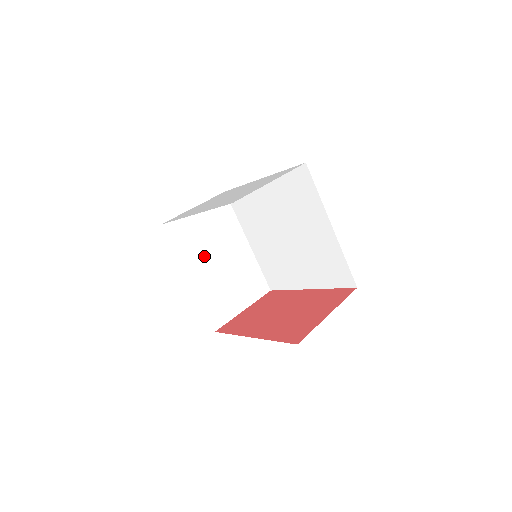
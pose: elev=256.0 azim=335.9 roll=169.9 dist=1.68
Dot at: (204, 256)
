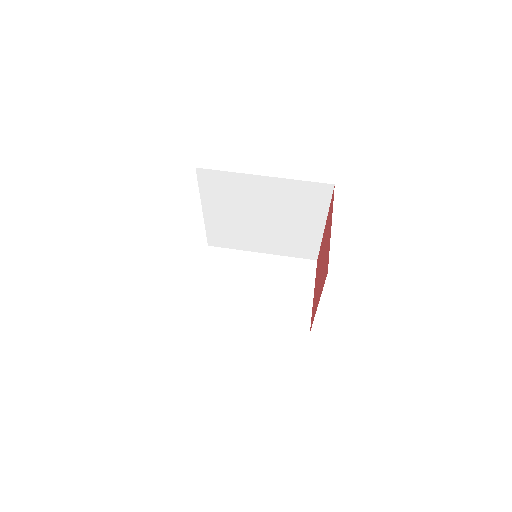
Dot at: (242, 298)
